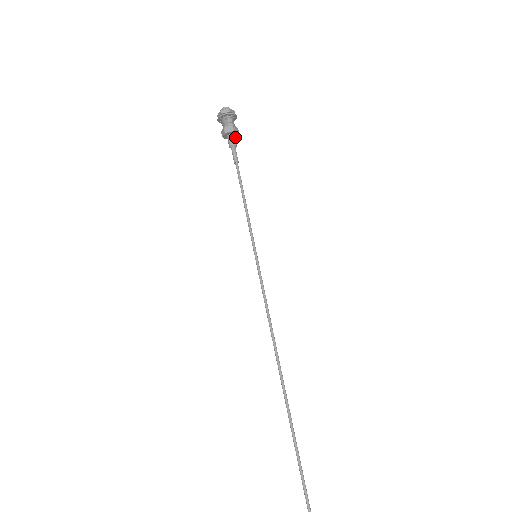
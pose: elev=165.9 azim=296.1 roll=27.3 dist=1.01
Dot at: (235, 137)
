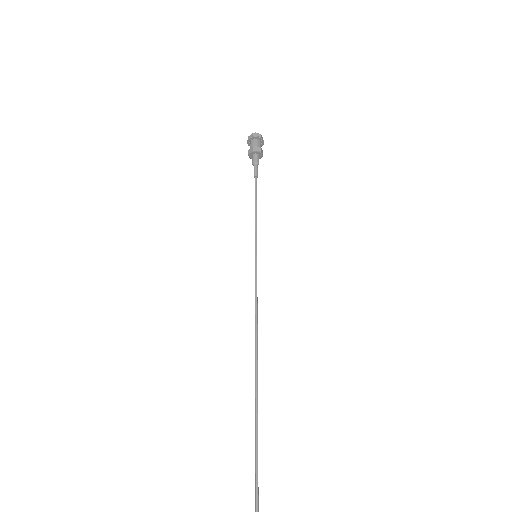
Dot at: occluded
